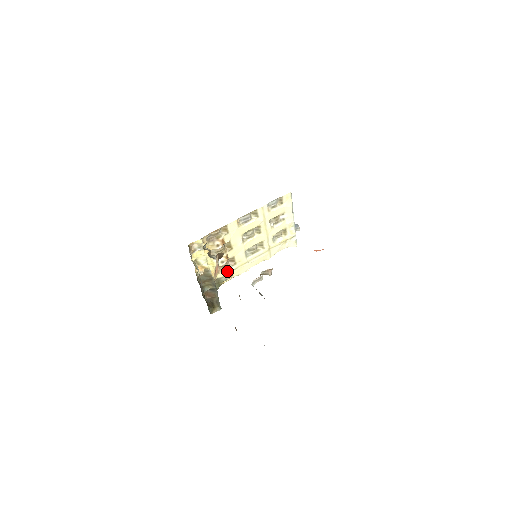
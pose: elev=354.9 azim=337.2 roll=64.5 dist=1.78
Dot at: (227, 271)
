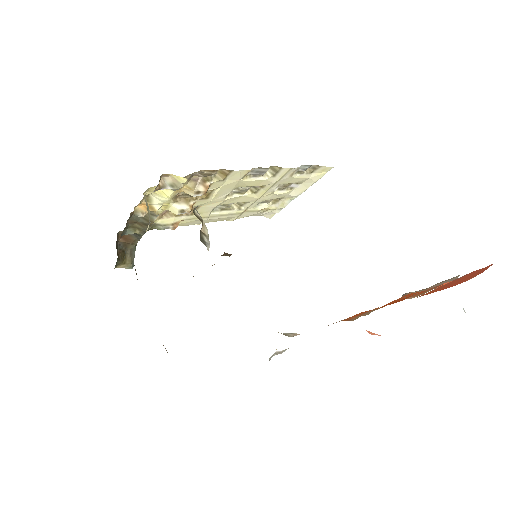
Dot at: (175, 219)
